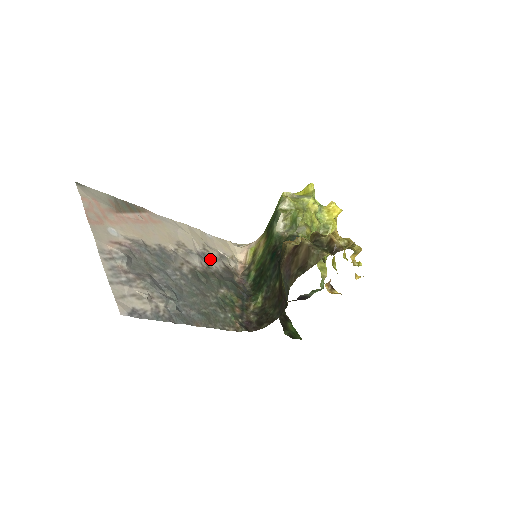
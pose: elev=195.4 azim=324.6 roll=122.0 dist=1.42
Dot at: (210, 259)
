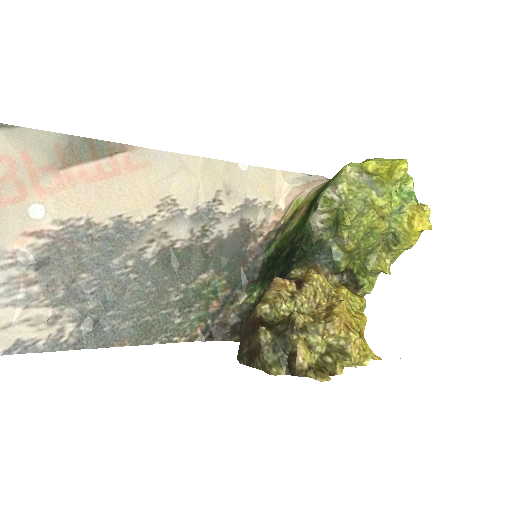
Dot at: (216, 218)
